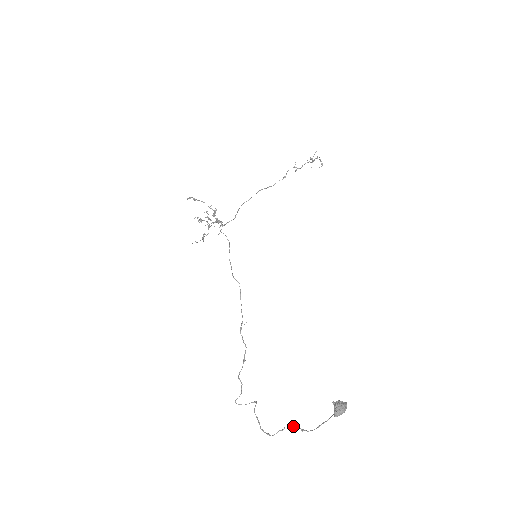
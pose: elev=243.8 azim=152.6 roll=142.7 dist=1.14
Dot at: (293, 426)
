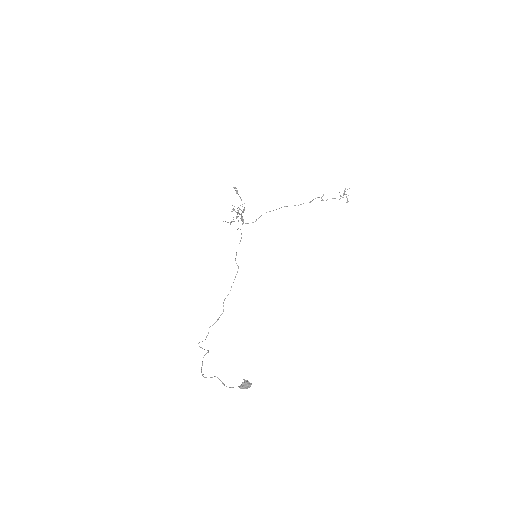
Dot at: occluded
